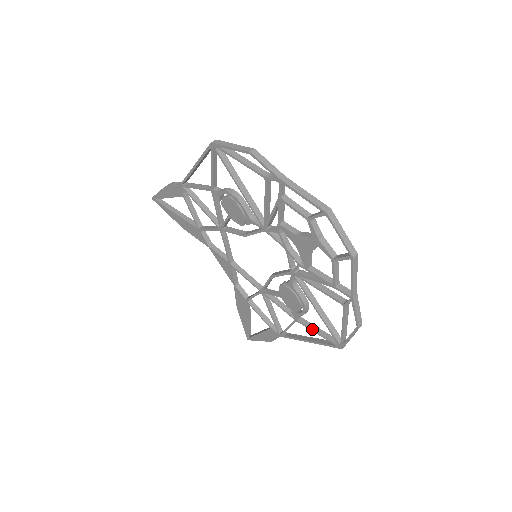
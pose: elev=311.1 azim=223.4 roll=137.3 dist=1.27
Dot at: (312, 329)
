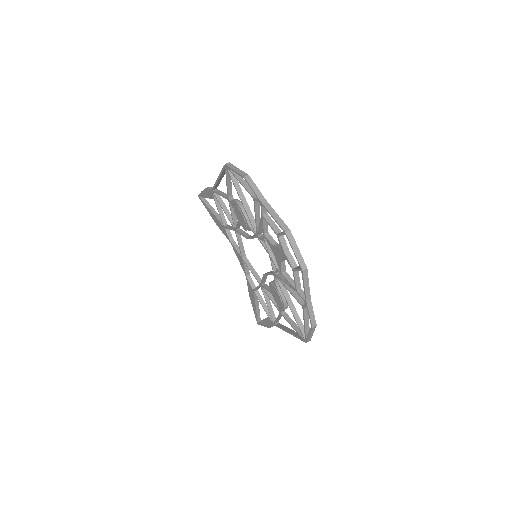
Dot at: (289, 323)
